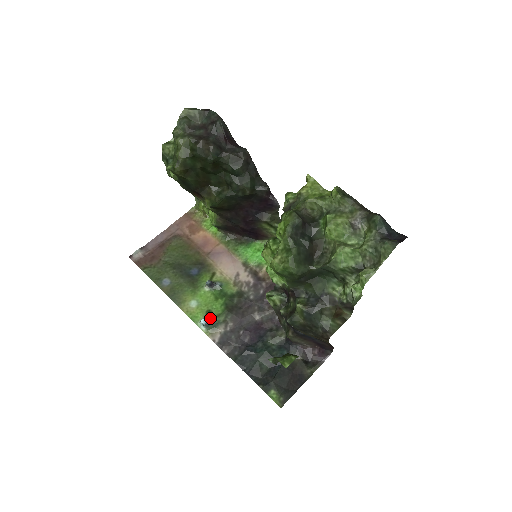
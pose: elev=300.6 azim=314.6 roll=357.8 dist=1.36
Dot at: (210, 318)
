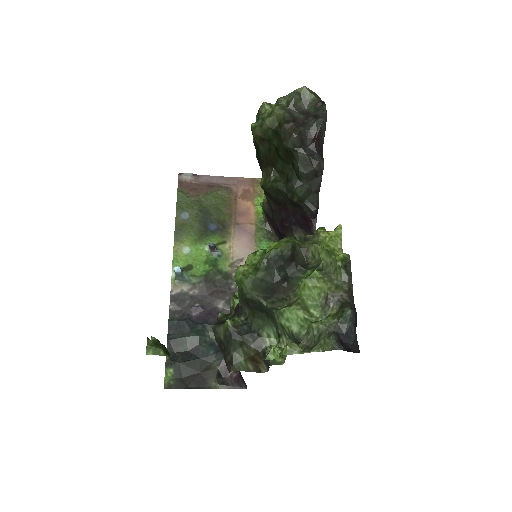
Dot at: (186, 272)
